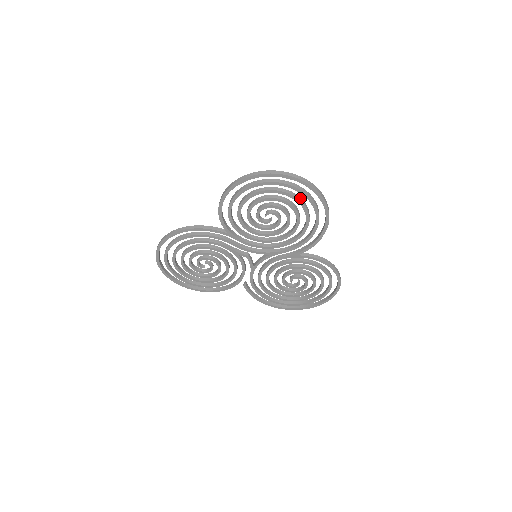
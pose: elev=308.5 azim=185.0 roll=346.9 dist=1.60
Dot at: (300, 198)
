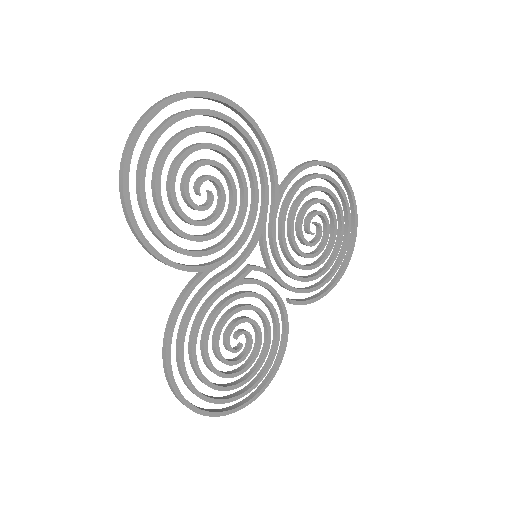
Dot at: (195, 127)
